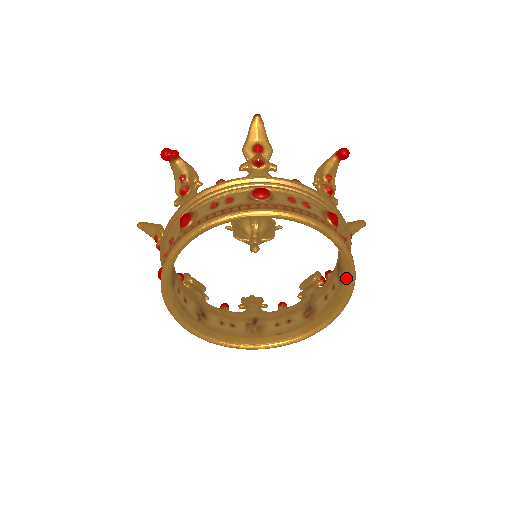
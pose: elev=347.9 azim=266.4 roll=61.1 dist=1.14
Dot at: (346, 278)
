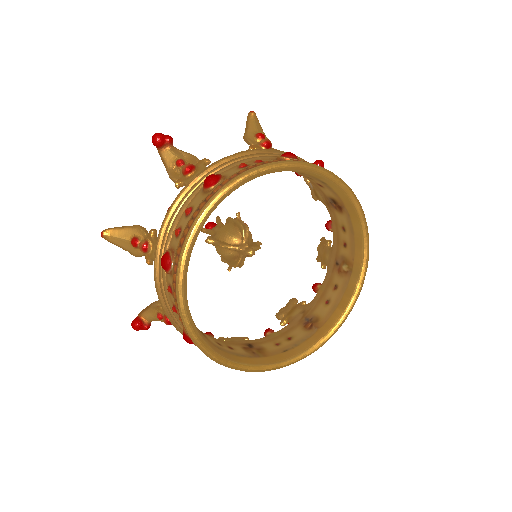
Dot at: (359, 262)
